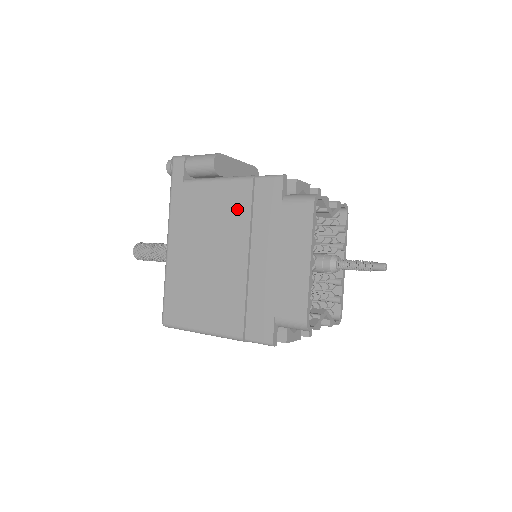
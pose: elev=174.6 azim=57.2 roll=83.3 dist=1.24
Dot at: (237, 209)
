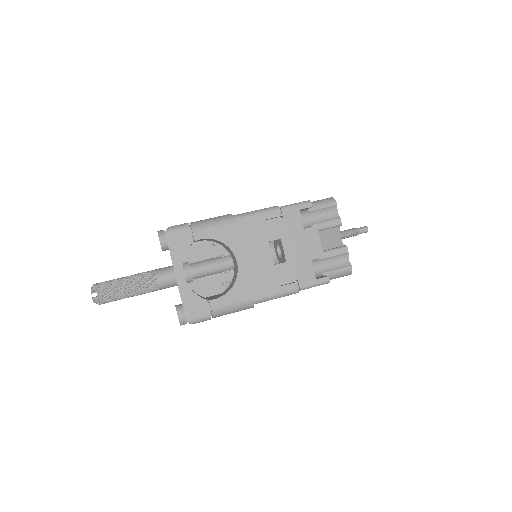
Dot at: occluded
